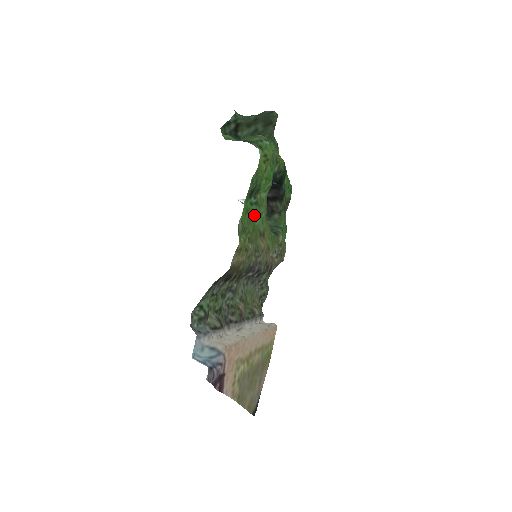
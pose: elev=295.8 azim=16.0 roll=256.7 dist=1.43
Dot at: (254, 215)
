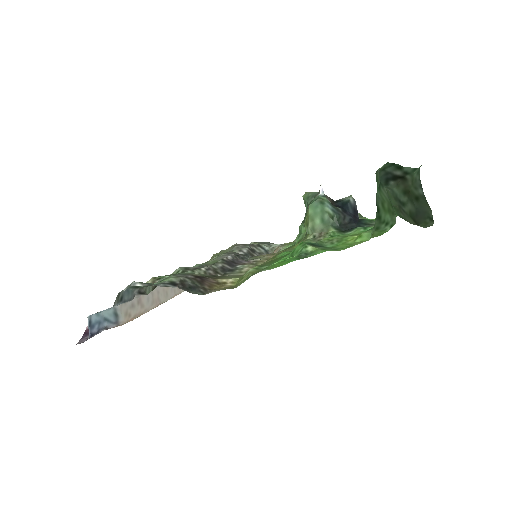
Dot at: occluded
